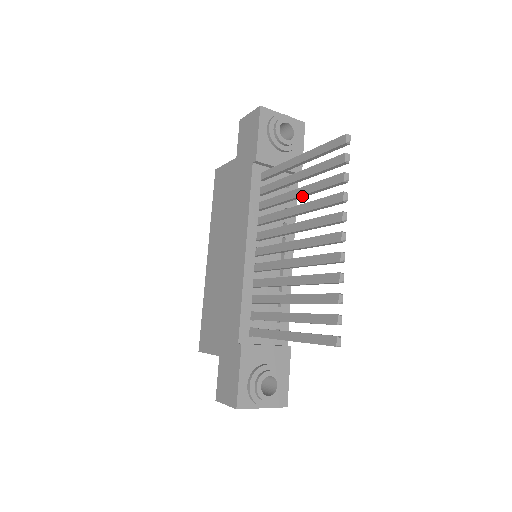
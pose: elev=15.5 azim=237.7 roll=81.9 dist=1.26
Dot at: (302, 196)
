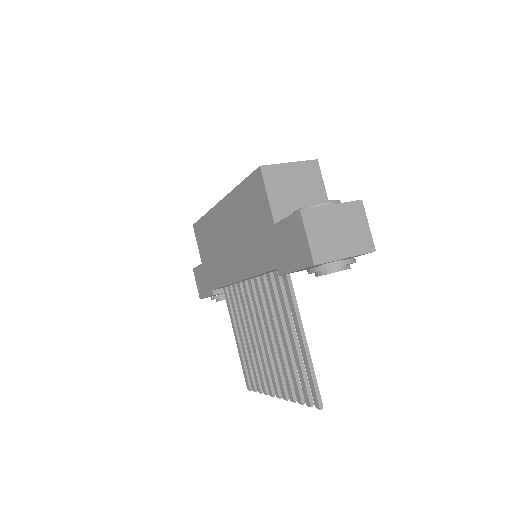
Dot at: (285, 344)
